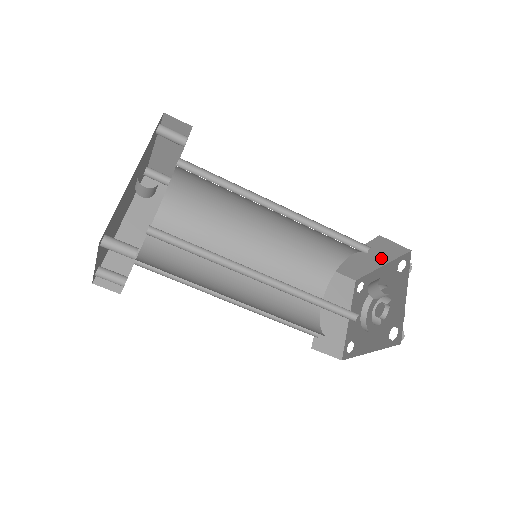
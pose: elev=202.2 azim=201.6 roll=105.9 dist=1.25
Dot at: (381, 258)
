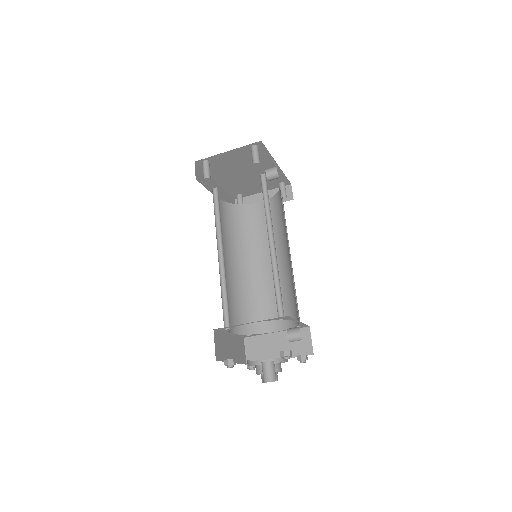
Dot at: occluded
